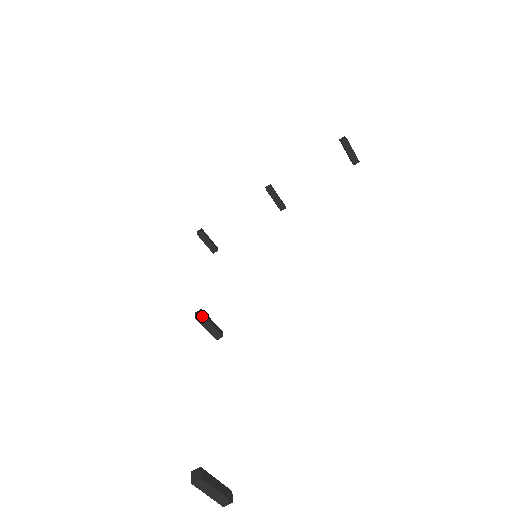
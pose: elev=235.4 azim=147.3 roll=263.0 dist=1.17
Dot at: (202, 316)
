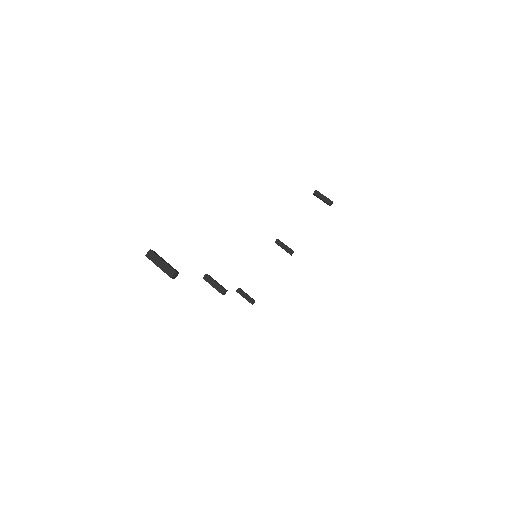
Dot at: (207, 275)
